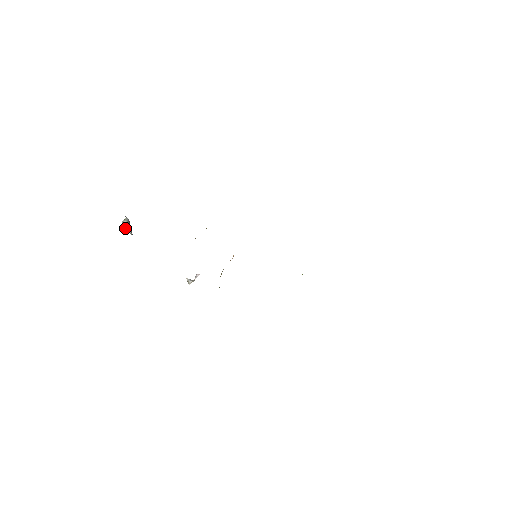
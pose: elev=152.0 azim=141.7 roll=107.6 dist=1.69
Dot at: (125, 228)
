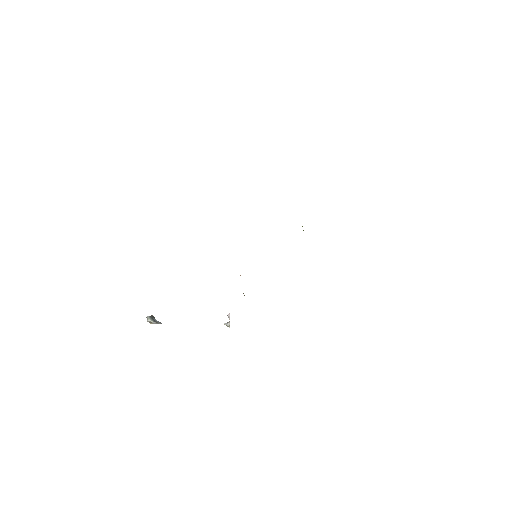
Dot at: (153, 323)
